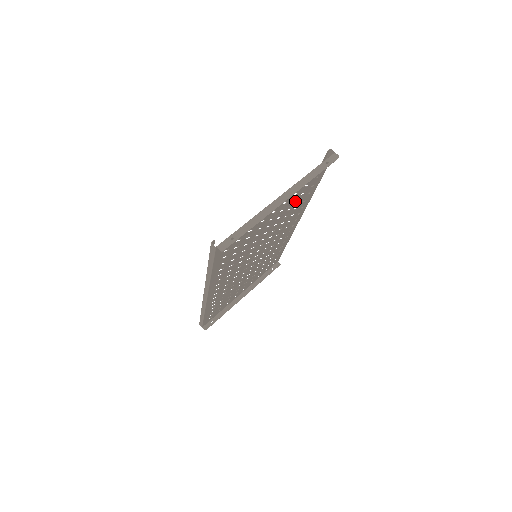
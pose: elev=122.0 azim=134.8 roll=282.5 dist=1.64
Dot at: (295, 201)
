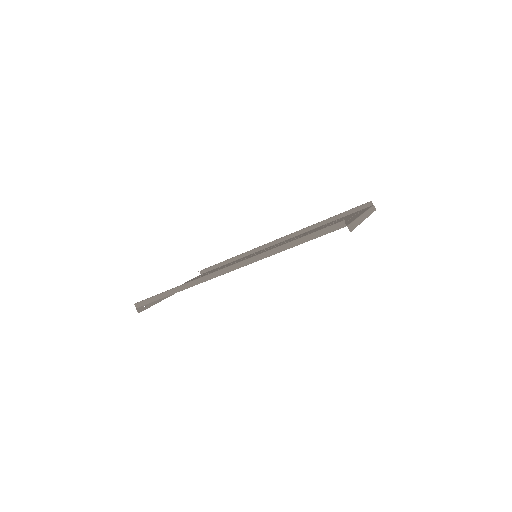
Dot at: occluded
